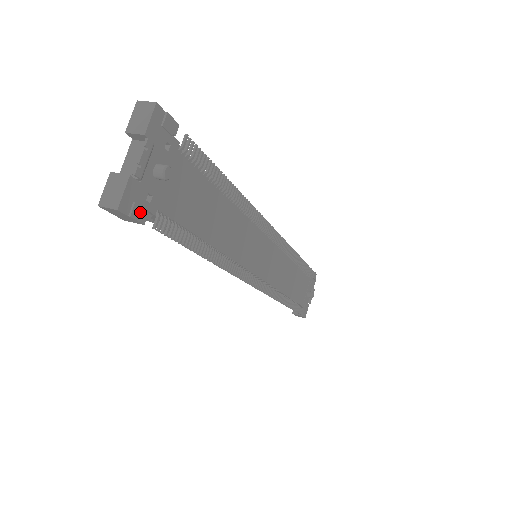
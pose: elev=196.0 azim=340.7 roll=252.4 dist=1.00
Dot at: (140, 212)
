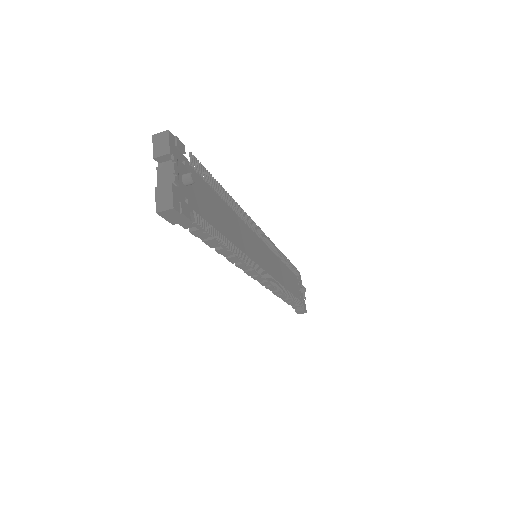
Dot at: (185, 210)
